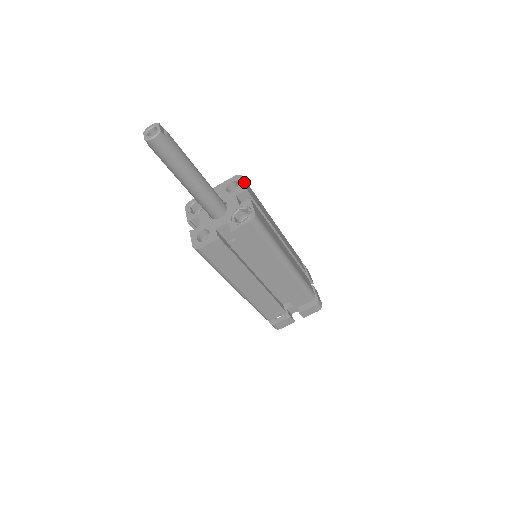
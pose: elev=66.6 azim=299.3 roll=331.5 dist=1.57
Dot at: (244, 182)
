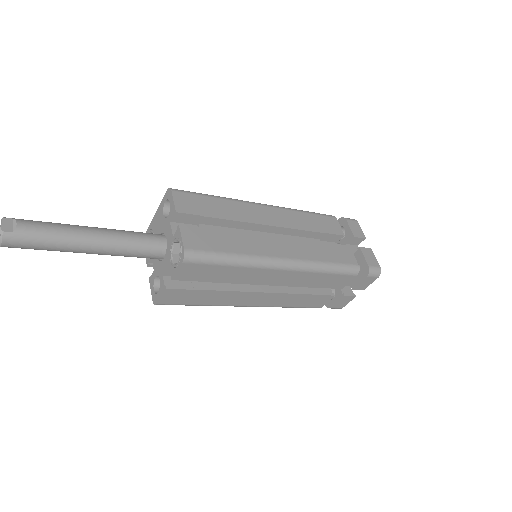
Dot at: (172, 200)
